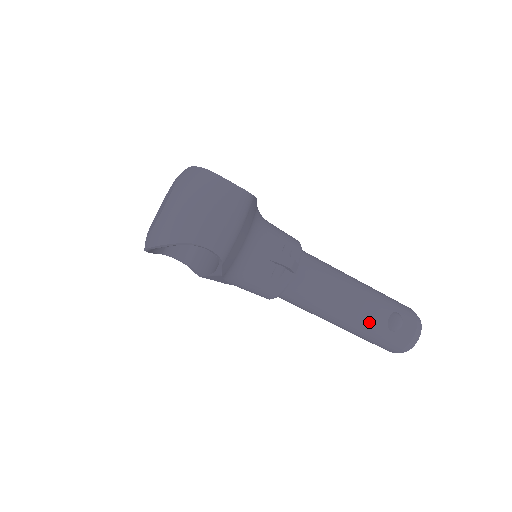
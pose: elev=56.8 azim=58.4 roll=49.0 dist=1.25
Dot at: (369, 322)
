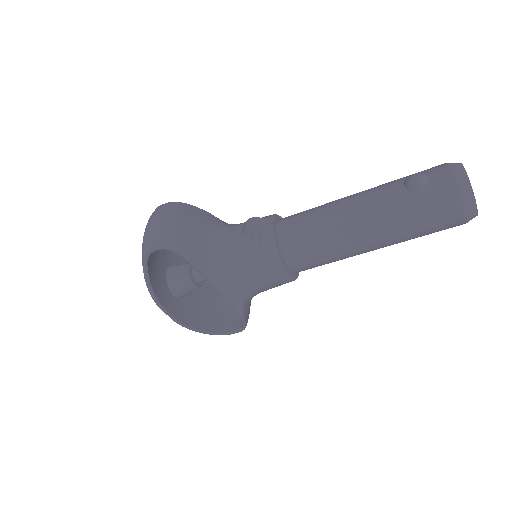
Dot at: (386, 205)
